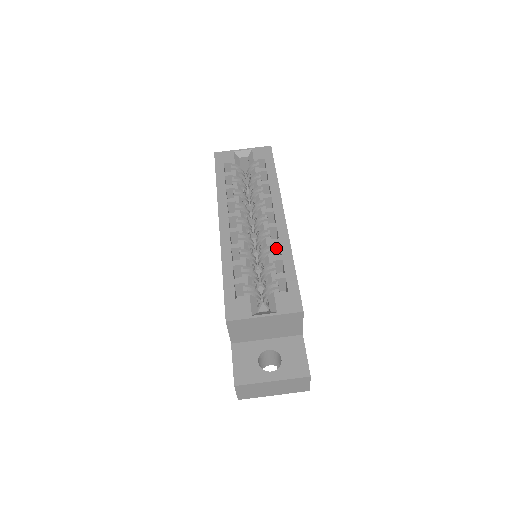
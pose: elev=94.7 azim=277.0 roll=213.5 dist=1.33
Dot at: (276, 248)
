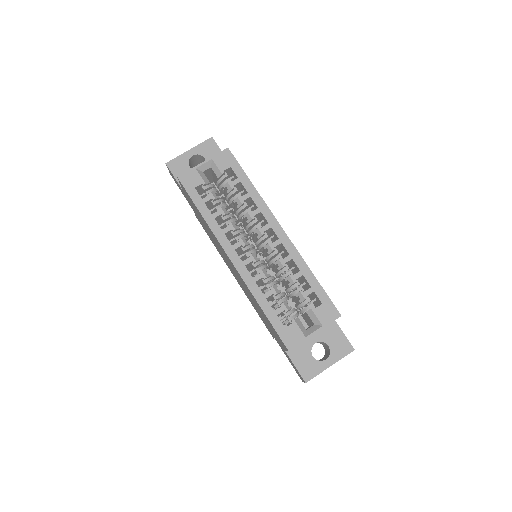
Dot at: (288, 262)
